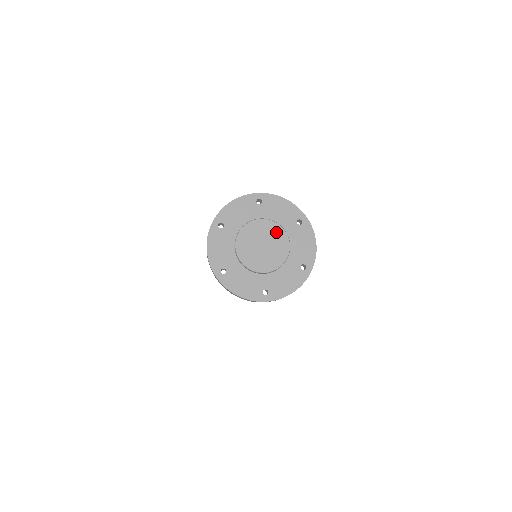
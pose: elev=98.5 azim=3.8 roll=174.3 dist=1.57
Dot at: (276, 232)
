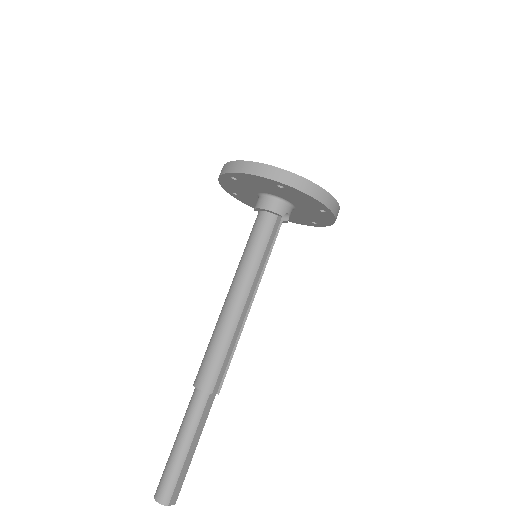
Dot at: occluded
